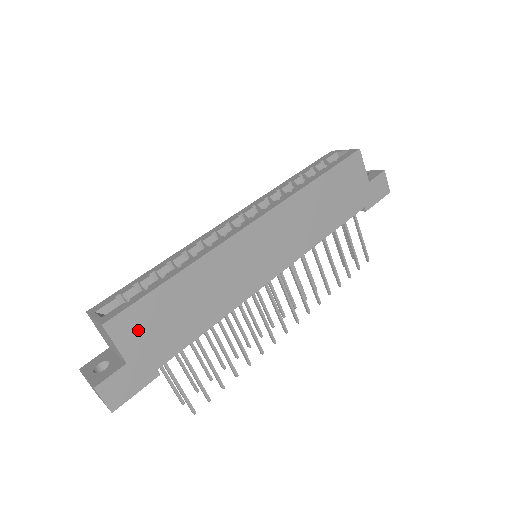
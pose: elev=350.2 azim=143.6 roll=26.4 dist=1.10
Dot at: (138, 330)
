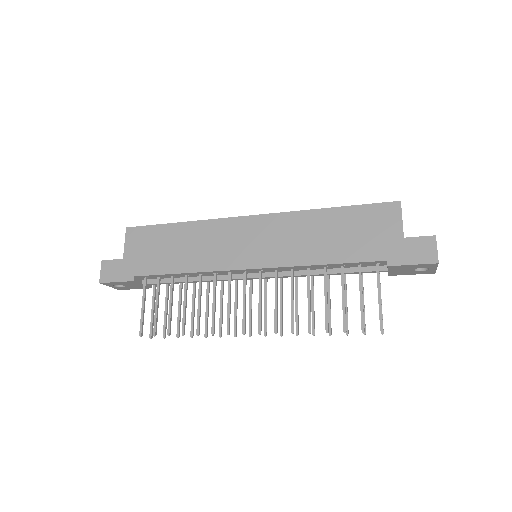
Dot at: (140, 243)
